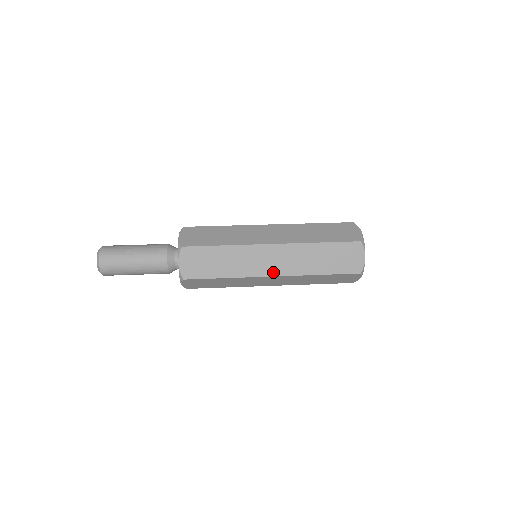
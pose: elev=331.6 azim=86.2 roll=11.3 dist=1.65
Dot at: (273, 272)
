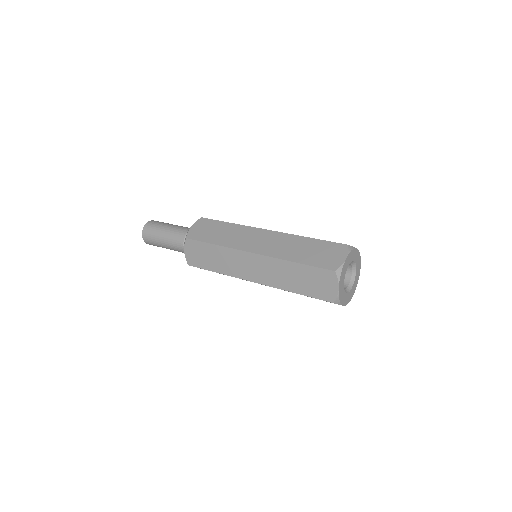
Dot at: (255, 250)
